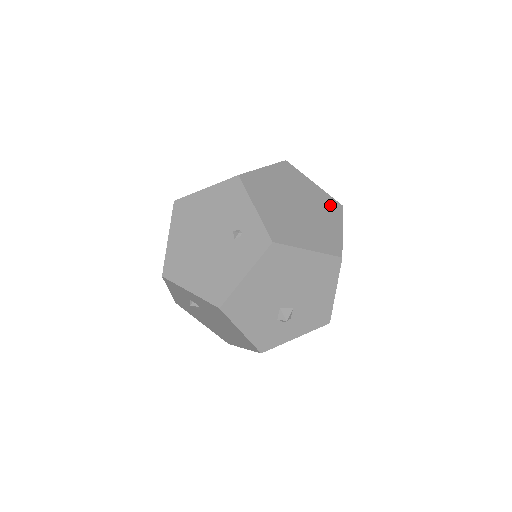
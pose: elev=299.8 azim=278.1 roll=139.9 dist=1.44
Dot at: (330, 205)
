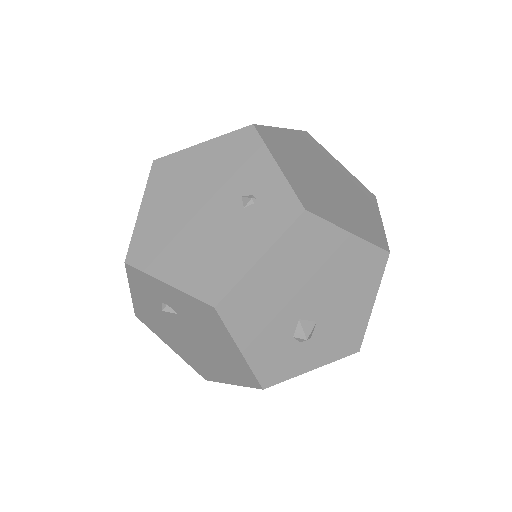
Dot at: (363, 192)
